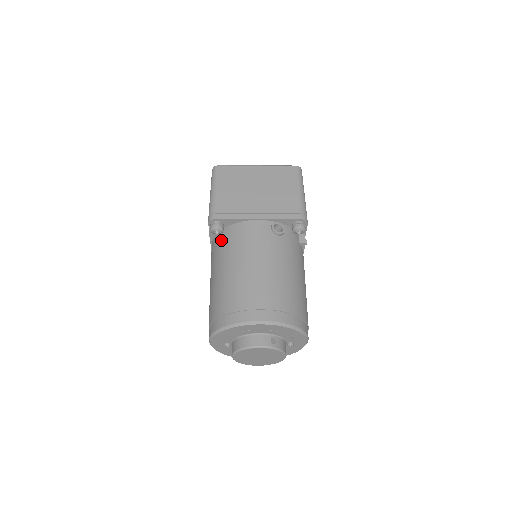
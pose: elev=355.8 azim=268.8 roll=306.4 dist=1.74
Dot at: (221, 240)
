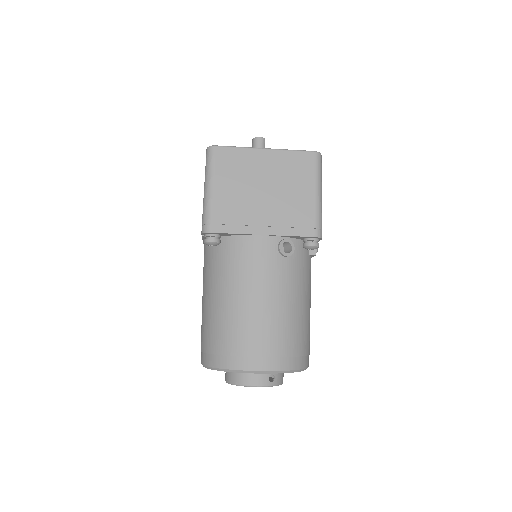
Dot at: (217, 252)
